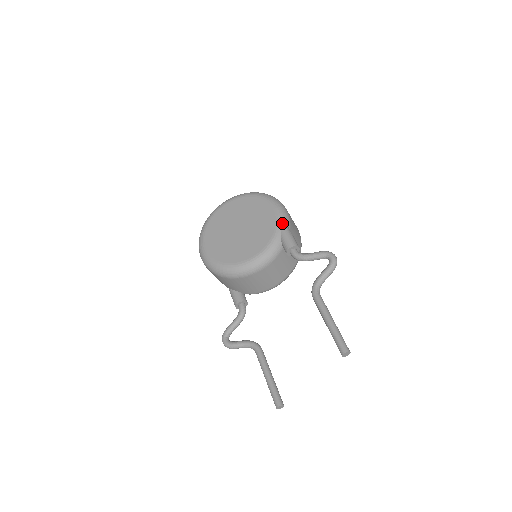
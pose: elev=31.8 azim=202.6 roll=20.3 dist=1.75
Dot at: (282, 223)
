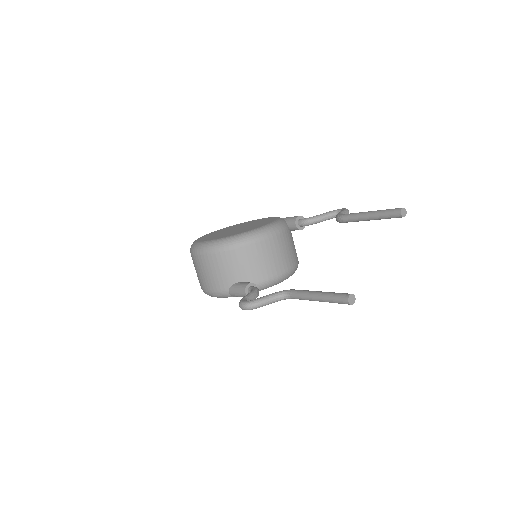
Dot at: occluded
